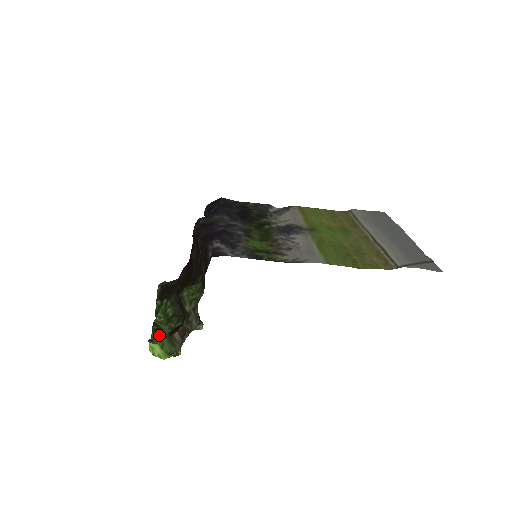
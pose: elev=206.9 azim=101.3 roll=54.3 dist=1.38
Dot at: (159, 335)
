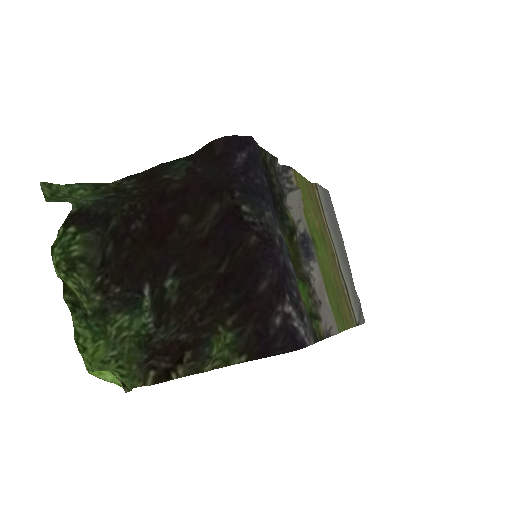
Dot at: (84, 322)
